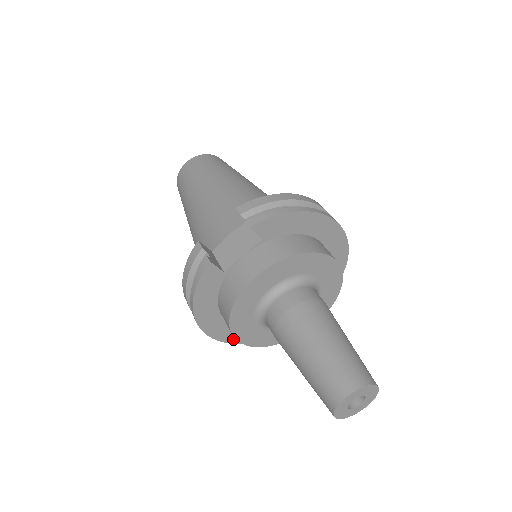
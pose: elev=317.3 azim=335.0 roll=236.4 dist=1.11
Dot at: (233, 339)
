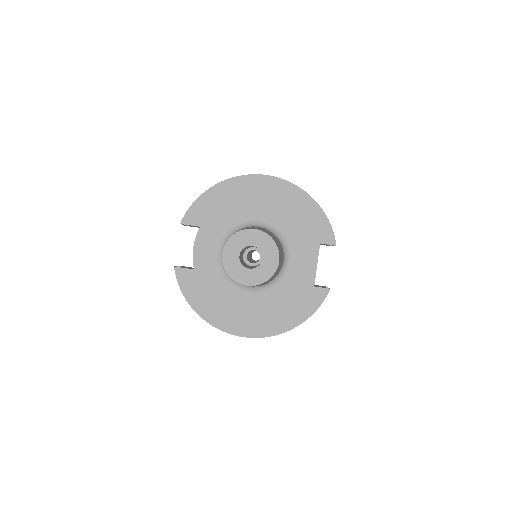
Dot at: (270, 331)
